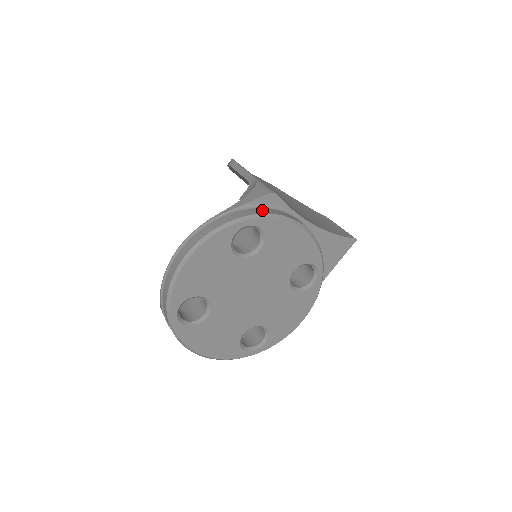
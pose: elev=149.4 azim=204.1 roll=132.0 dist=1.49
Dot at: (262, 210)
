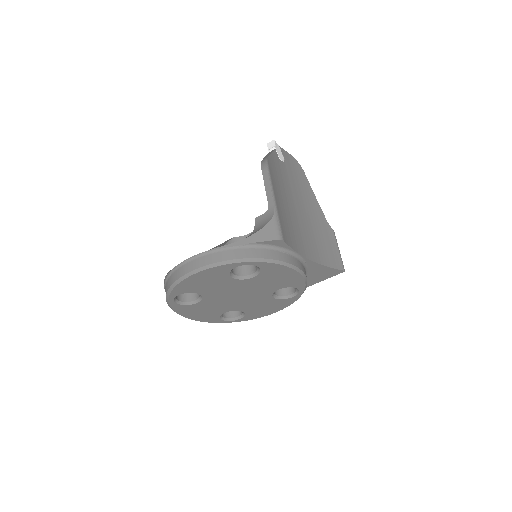
Dot at: (265, 252)
